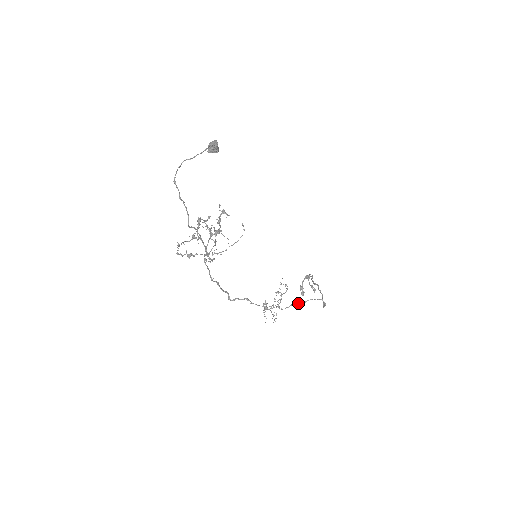
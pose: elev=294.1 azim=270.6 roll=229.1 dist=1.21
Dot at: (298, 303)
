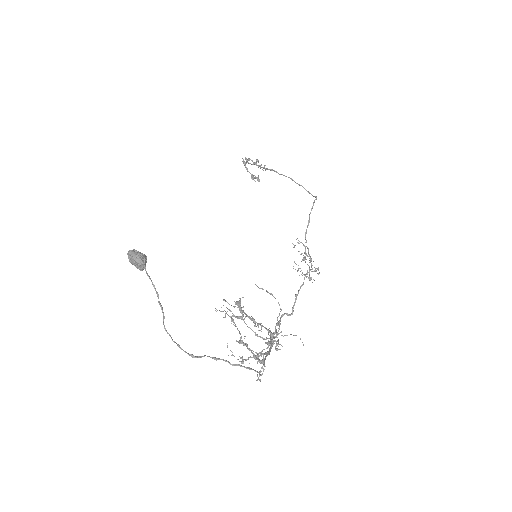
Dot at: occluded
